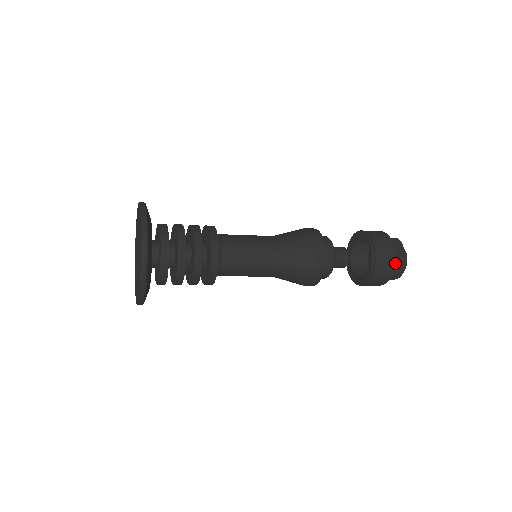
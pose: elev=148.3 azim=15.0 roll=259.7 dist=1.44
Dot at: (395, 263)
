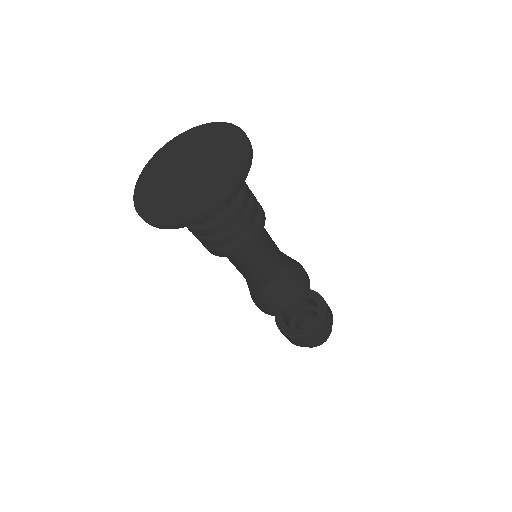
Dot at: occluded
